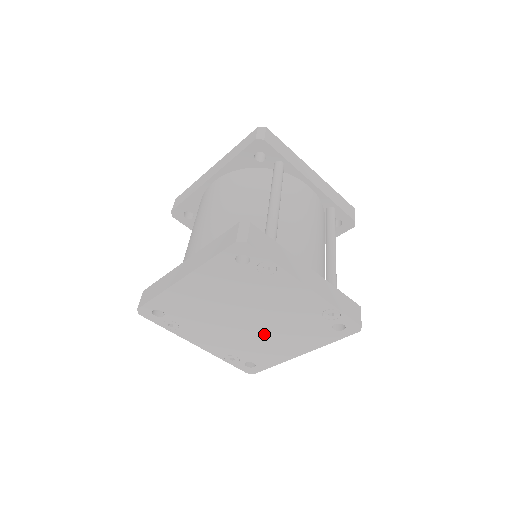
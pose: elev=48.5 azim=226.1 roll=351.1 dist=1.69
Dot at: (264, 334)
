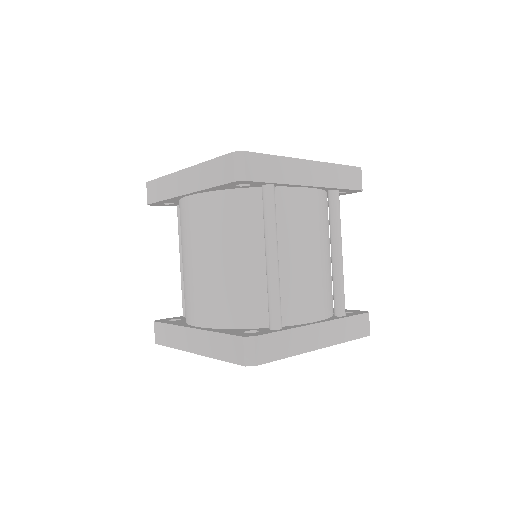
Dot at: occluded
